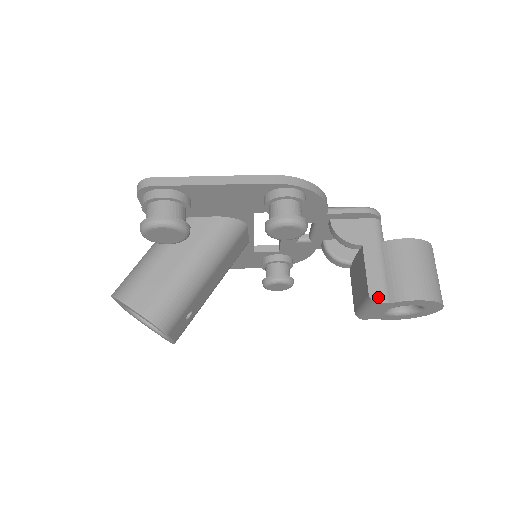
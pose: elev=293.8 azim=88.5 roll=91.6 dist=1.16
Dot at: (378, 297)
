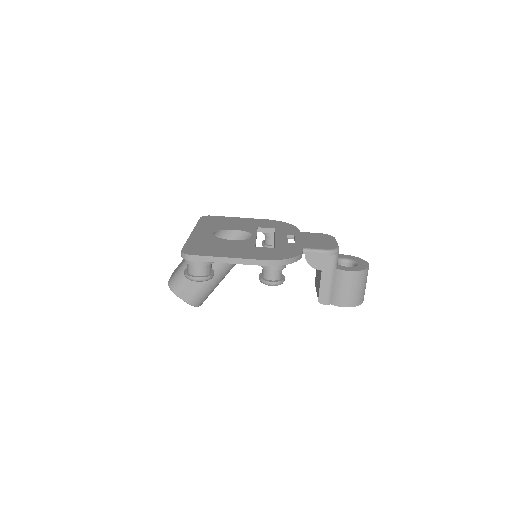
Dot at: (323, 302)
